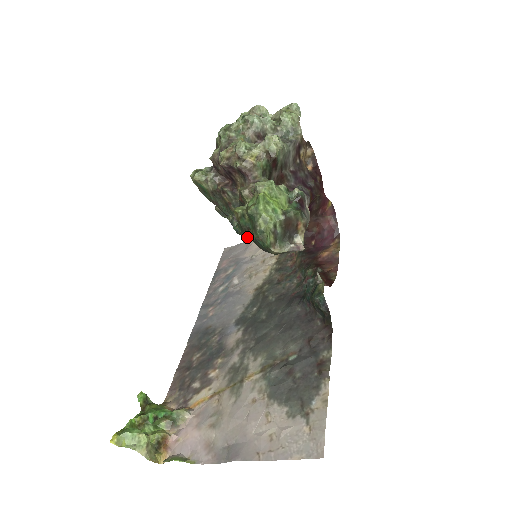
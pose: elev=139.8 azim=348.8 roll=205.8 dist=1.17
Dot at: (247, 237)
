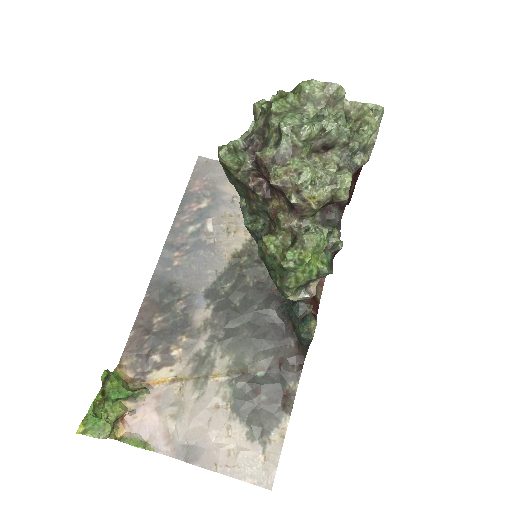
Dot at: occluded
